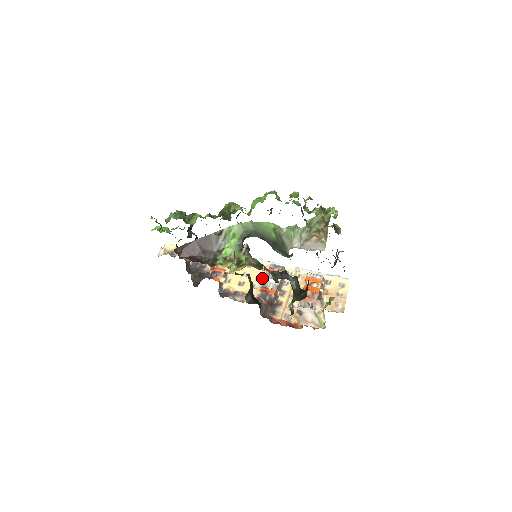
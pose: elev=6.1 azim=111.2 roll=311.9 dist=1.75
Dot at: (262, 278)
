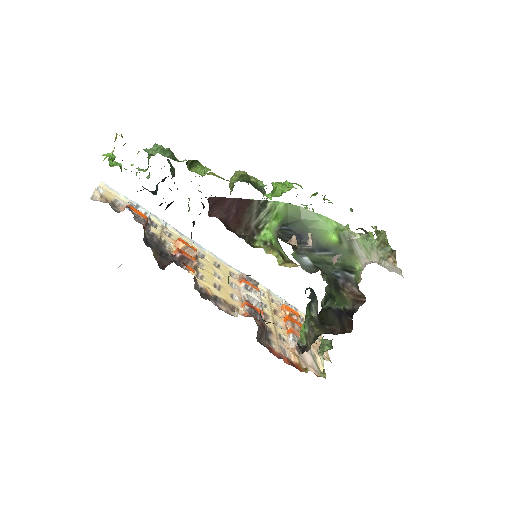
Dot at: (238, 288)
